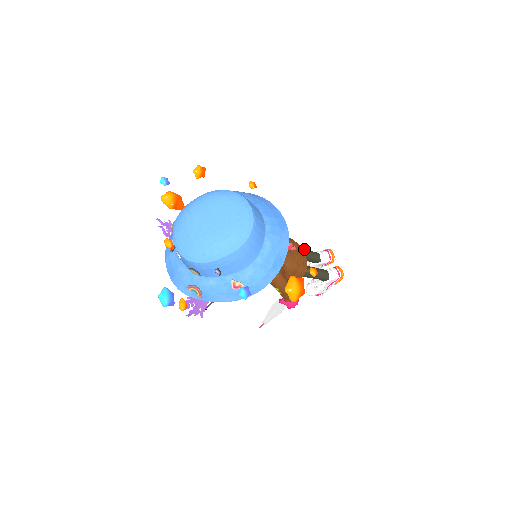
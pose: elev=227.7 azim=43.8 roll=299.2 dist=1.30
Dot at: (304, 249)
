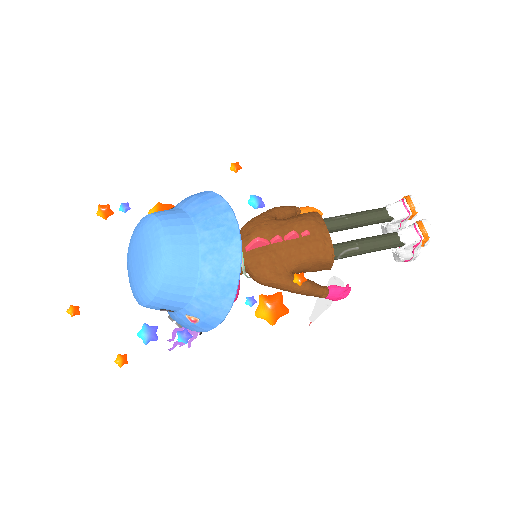
Dot at: (353, 214)
